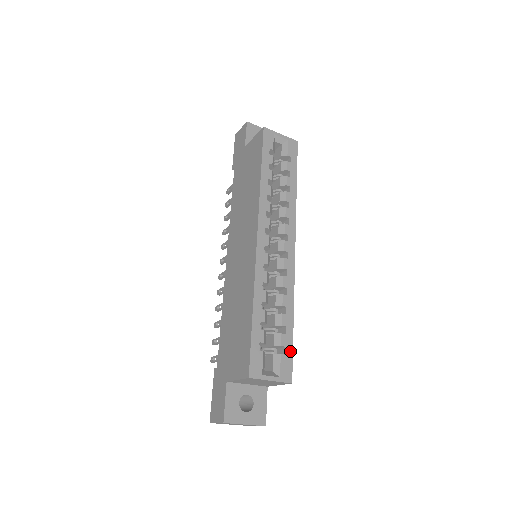
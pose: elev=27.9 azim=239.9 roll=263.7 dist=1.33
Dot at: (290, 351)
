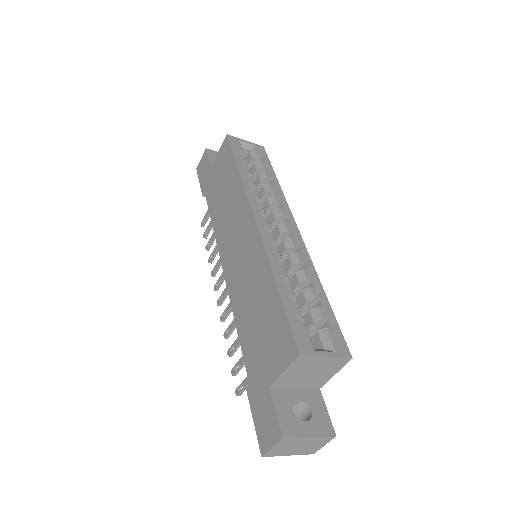
Dot at: (335, 324)
